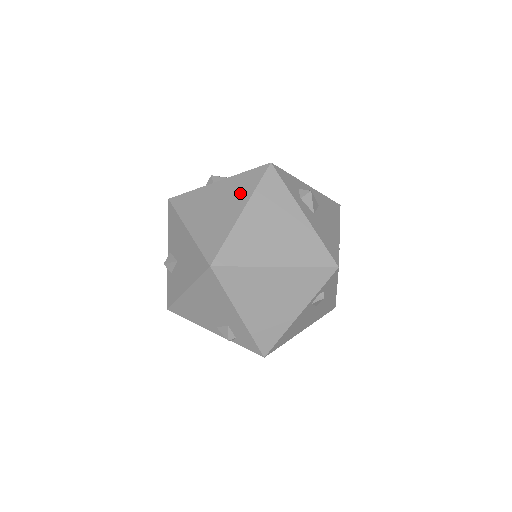
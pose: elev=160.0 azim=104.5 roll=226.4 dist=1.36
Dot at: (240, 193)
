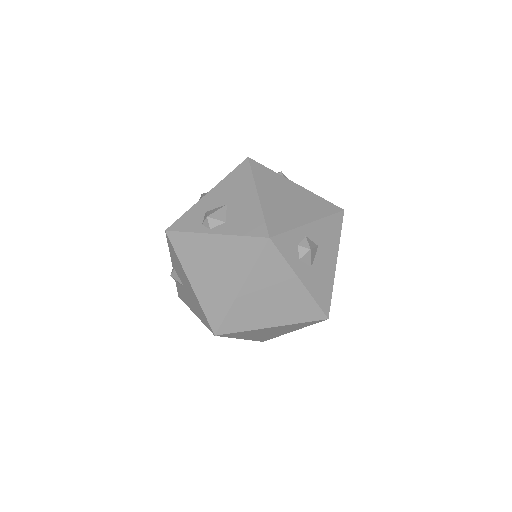
Dot at: (238, 264)
